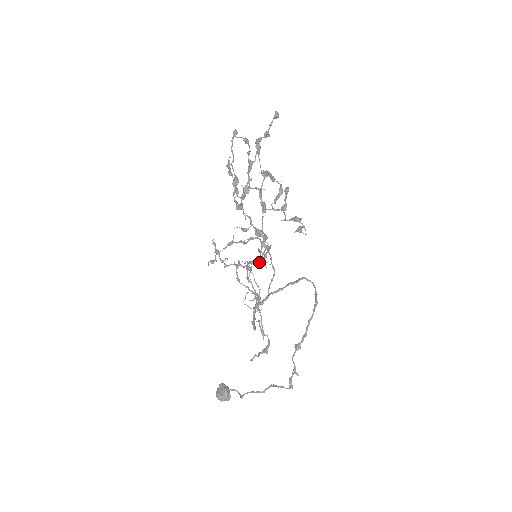
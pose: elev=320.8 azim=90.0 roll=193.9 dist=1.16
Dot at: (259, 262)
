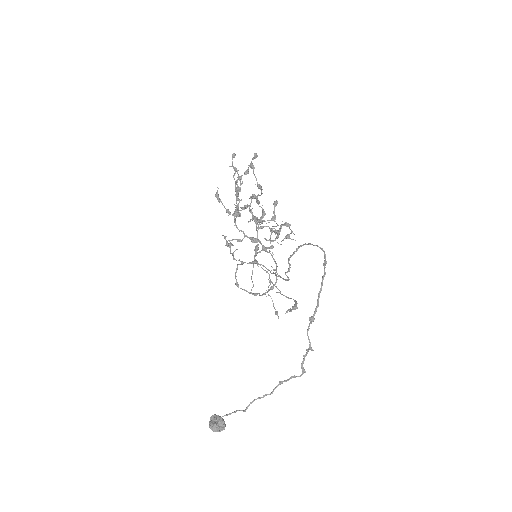
Dot at: (270, 246)
